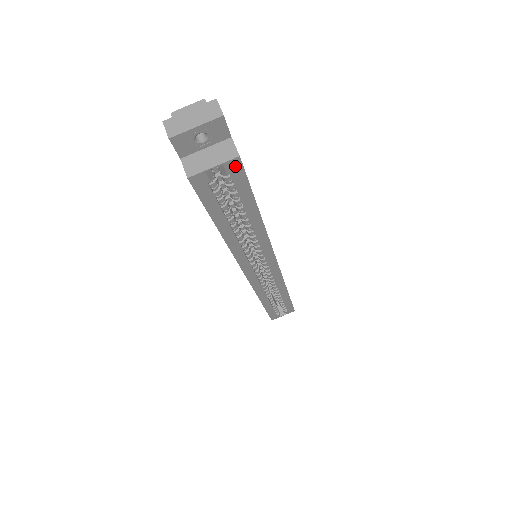
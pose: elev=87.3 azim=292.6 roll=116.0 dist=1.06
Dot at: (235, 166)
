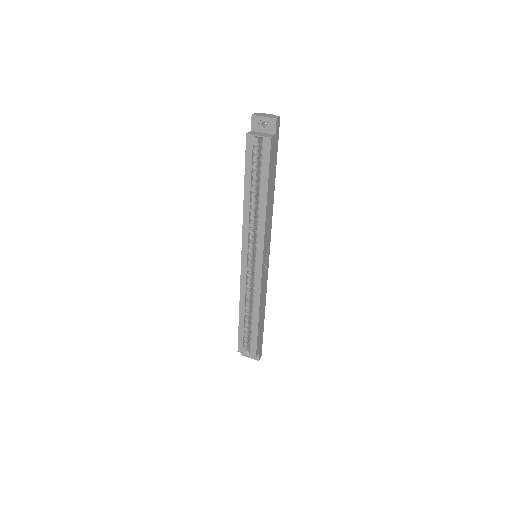
Dot at: (267, 143)
